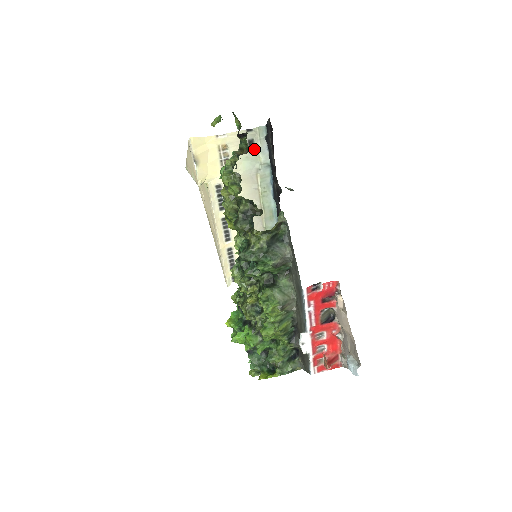
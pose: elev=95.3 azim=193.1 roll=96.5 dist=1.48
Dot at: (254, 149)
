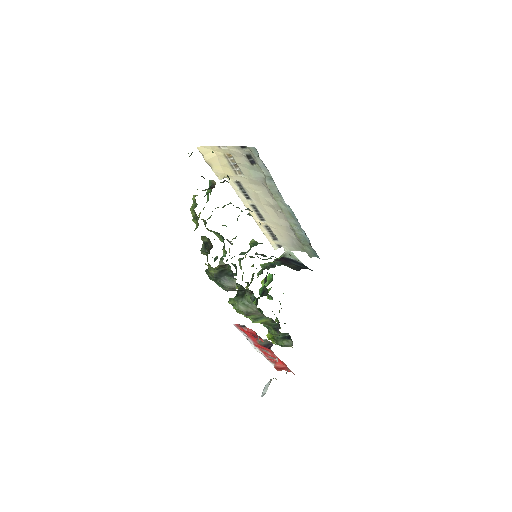
Dot at: (255, 162)
